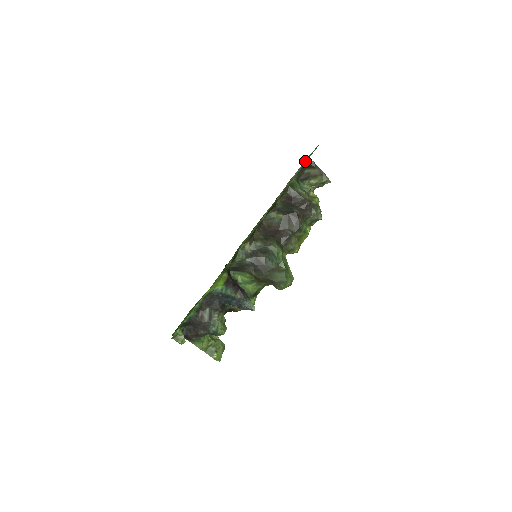
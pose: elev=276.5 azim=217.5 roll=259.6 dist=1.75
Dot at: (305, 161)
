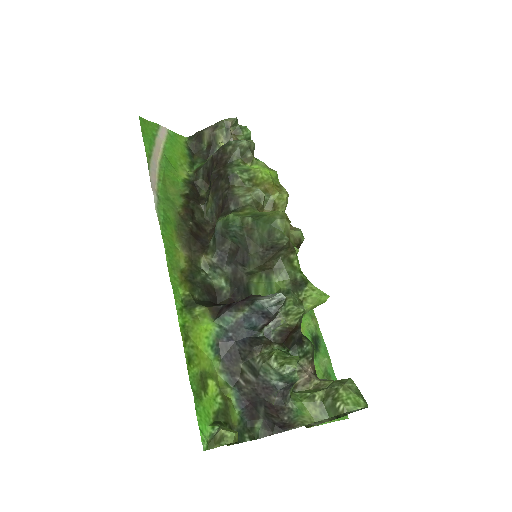
Dot at: (157, 140)
